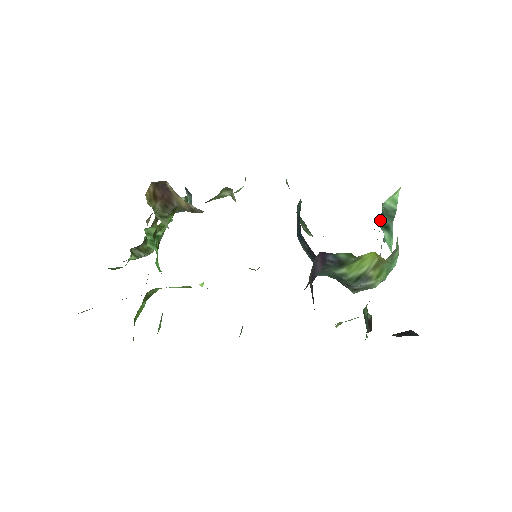
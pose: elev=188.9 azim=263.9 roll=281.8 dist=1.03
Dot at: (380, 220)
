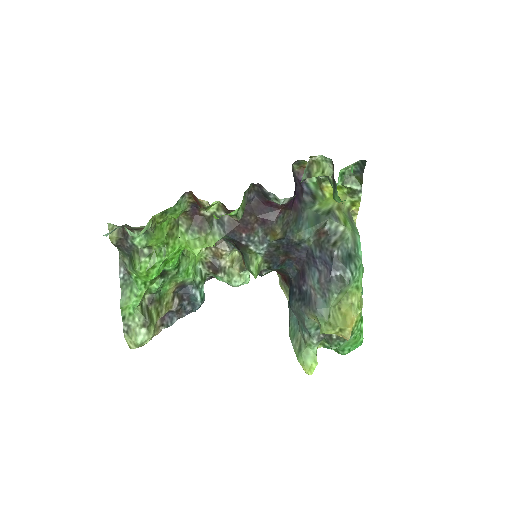
Dot at: occluded
